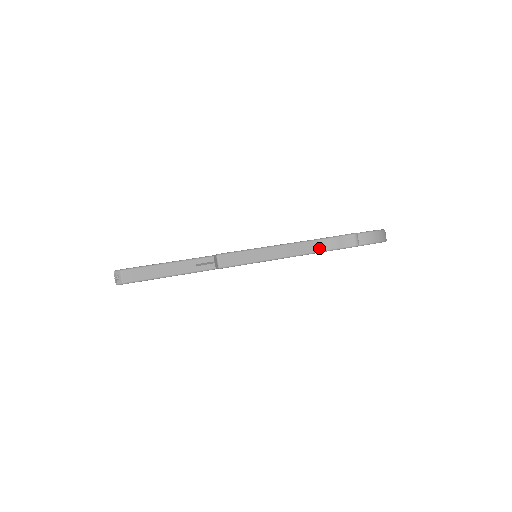
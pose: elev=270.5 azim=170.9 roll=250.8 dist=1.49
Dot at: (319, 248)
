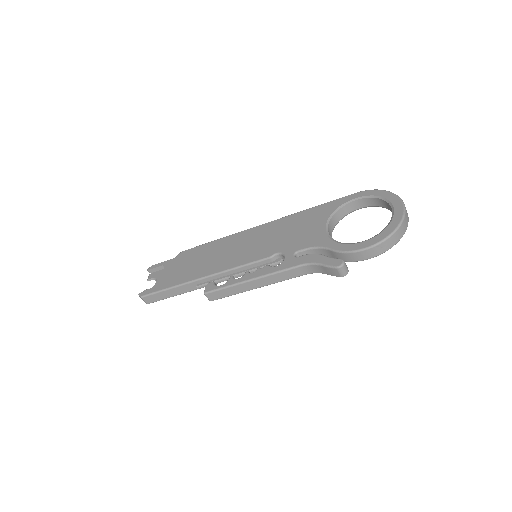
Dot at: (306, 272)
